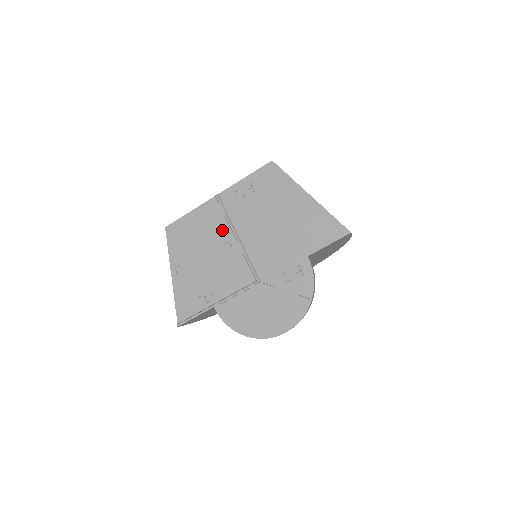
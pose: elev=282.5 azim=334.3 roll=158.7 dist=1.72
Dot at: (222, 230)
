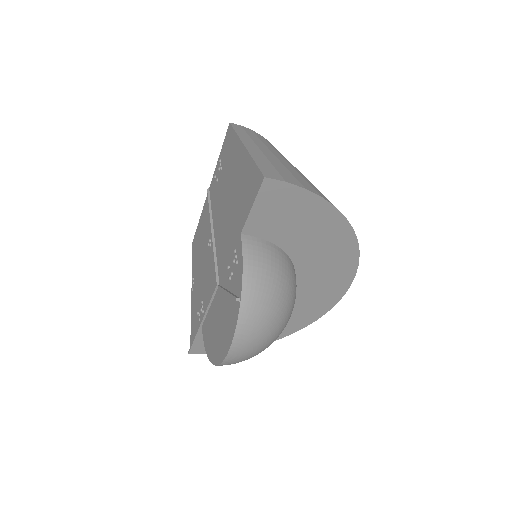
Dot at: (208, 229)
